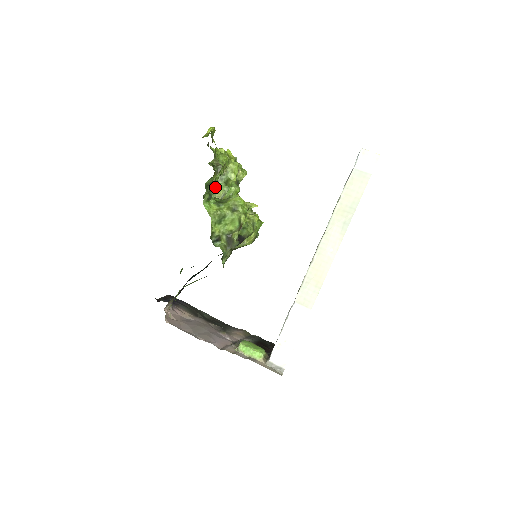
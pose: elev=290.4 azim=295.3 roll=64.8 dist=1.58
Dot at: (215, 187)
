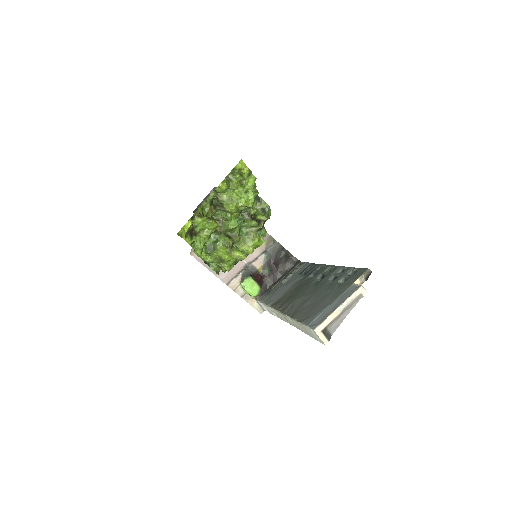
Dot at: occluded
